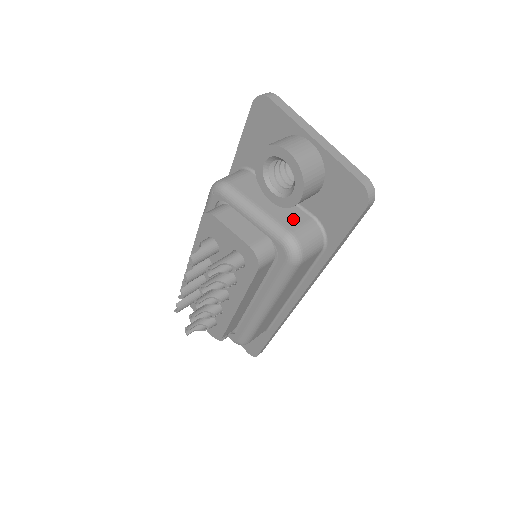
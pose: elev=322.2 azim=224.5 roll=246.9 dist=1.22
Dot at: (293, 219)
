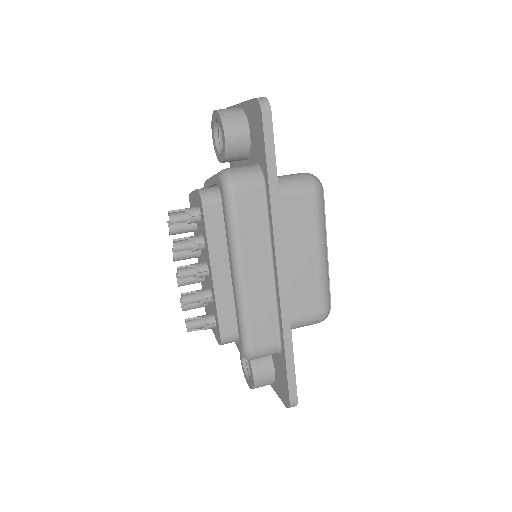
Dot at: occluded
